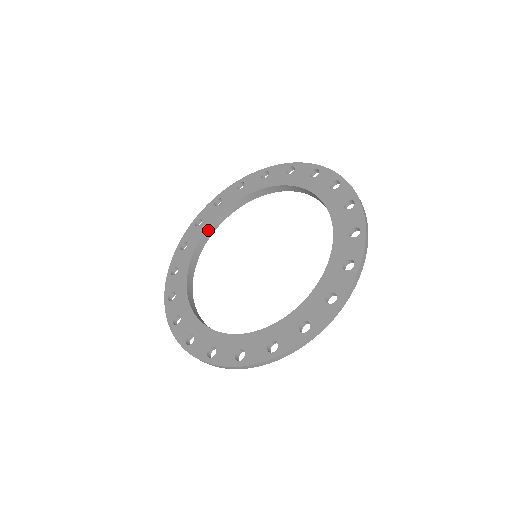
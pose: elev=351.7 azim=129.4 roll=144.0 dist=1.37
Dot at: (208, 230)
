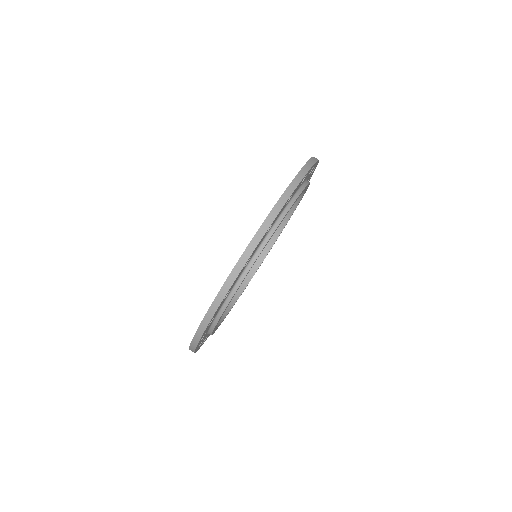
Dot at: (260, 254)
